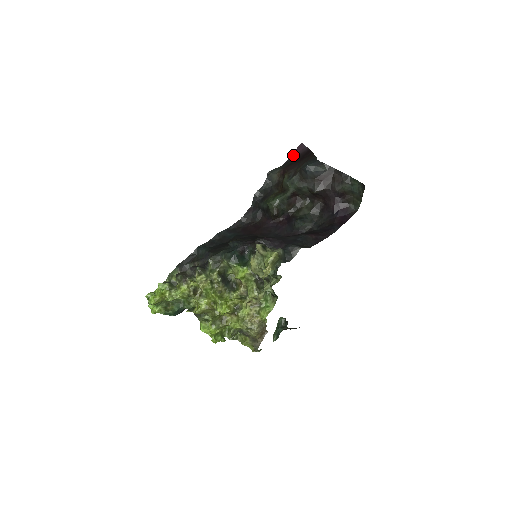
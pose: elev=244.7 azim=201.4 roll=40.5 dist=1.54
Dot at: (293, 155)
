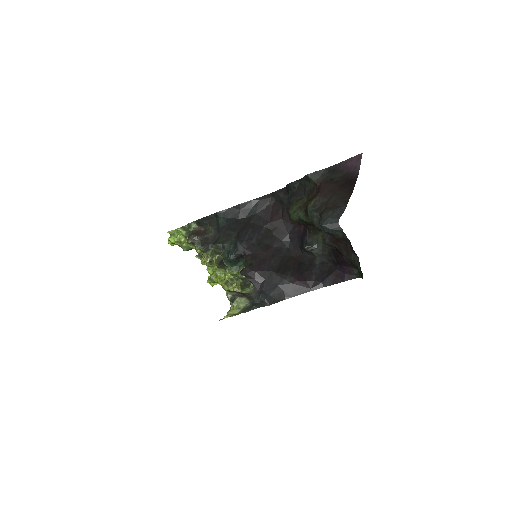
Dot at: (345, 164)
